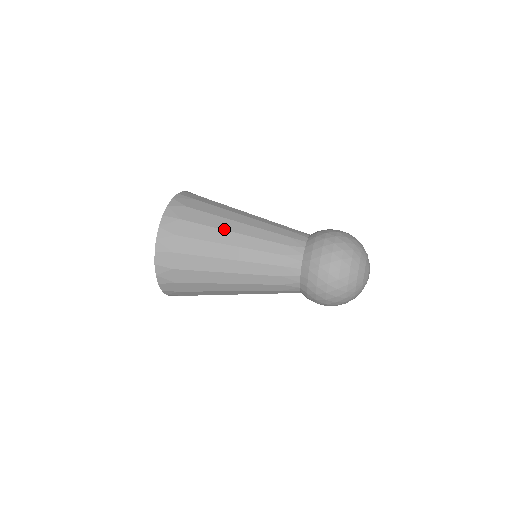
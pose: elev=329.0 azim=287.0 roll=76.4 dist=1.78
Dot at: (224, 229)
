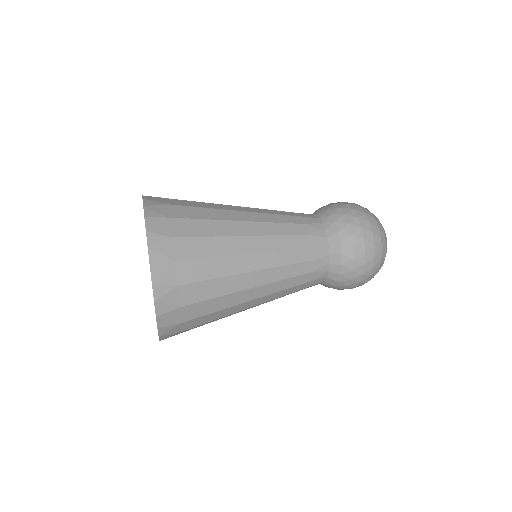
Dot at: (229, 219)
